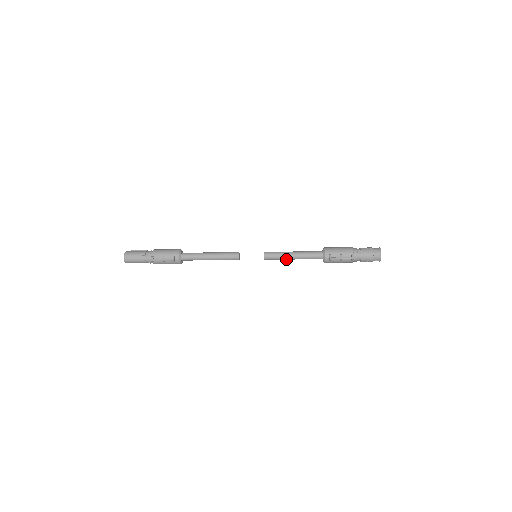
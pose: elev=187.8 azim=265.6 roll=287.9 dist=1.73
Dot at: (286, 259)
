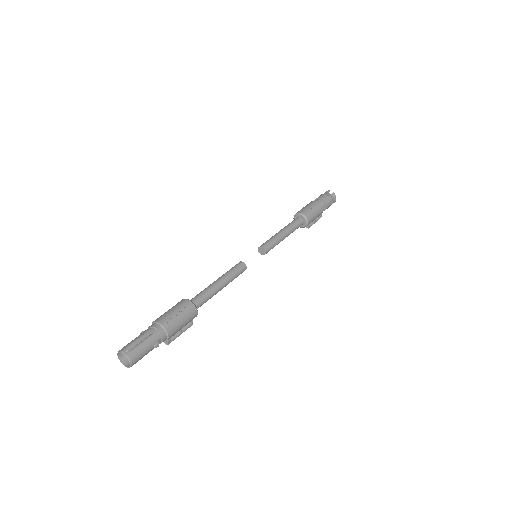
Dot at: occluded
